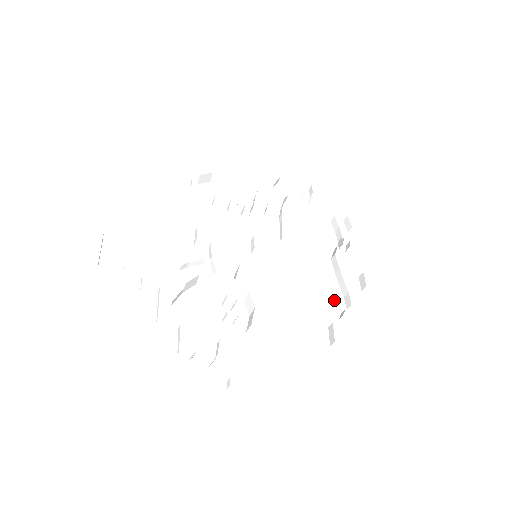
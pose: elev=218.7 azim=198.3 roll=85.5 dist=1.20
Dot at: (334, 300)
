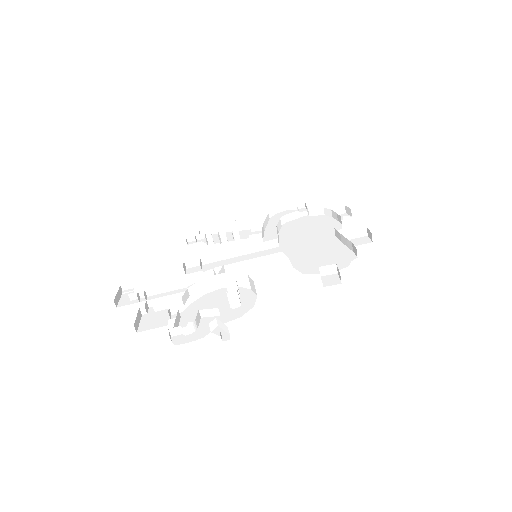
Dot at: (342, 256)
